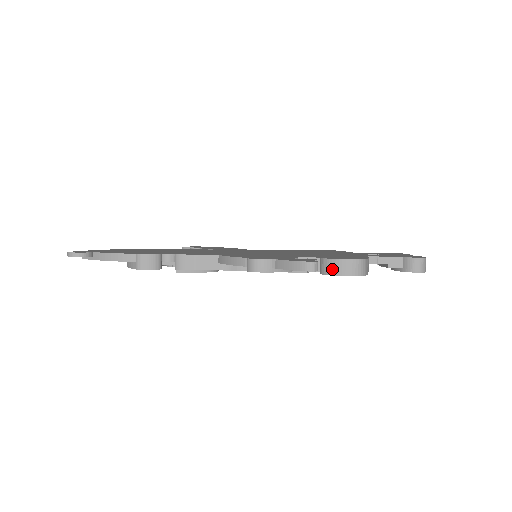
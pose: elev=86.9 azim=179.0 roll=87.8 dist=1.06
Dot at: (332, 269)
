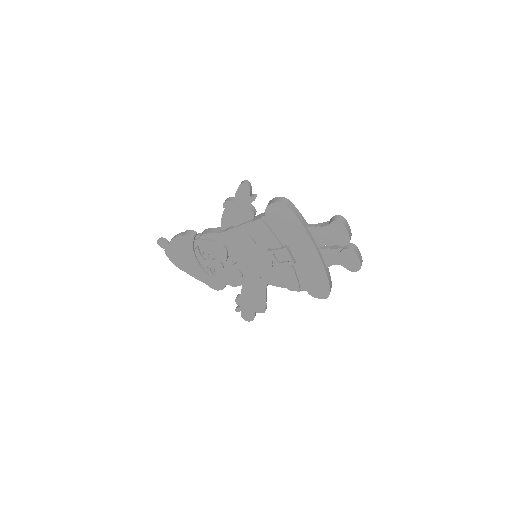
Dot at: (268, 204)
